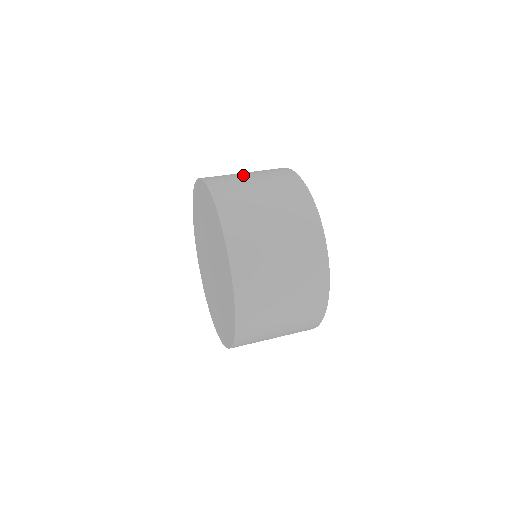
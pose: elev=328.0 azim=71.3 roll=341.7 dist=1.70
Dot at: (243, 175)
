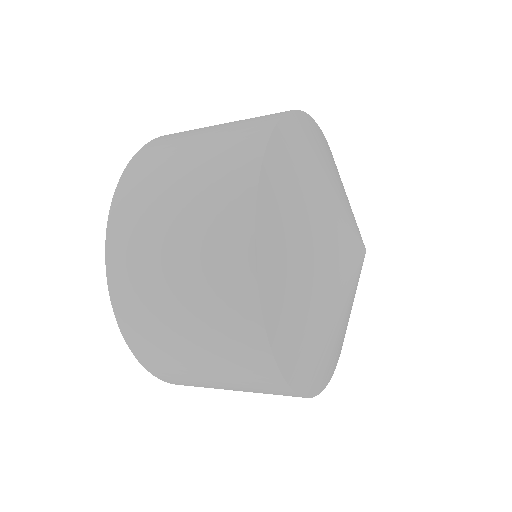
Dot at: occluded
